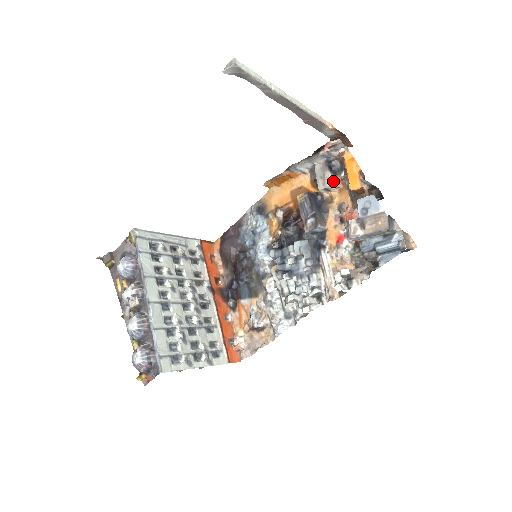
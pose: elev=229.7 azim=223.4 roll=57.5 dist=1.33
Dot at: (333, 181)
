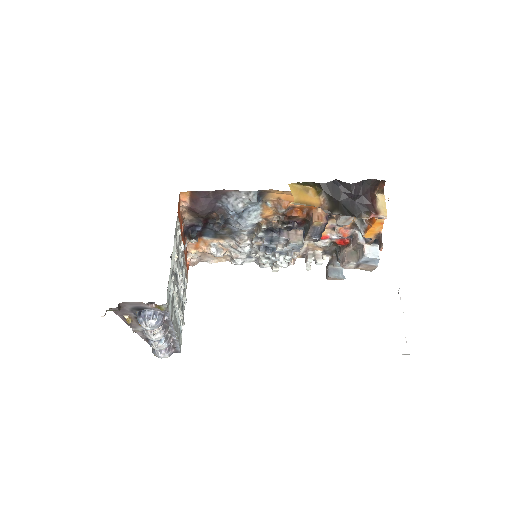
Dot at: occluded
